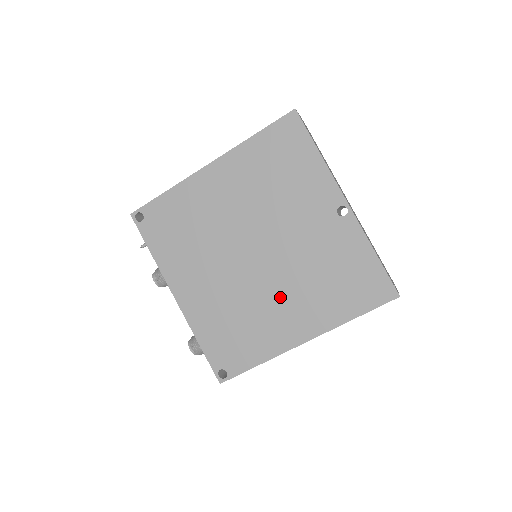
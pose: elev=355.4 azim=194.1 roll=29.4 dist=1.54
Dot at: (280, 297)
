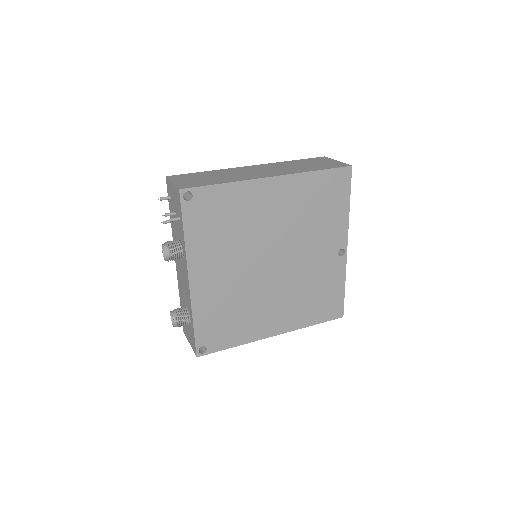
Dot at: (274, 300)
